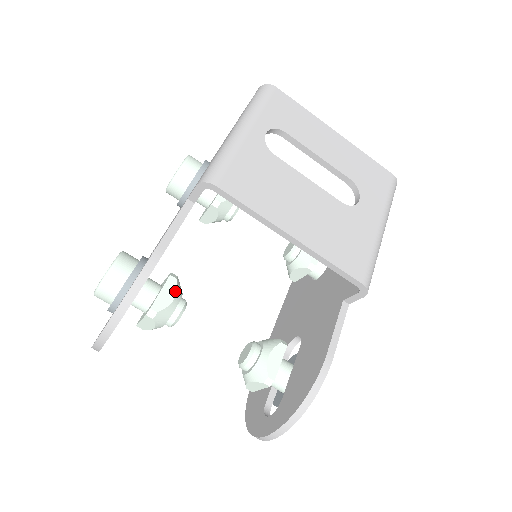
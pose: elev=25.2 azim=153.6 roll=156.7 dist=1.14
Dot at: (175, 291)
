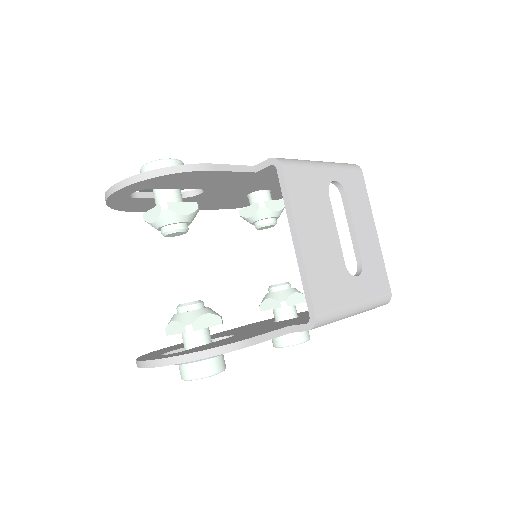
Dot at: (191, 212)
